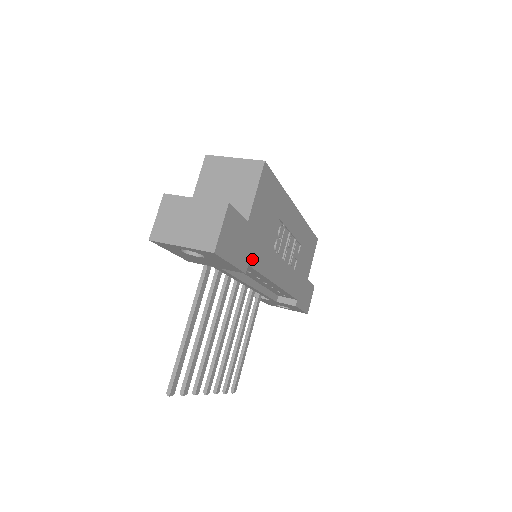
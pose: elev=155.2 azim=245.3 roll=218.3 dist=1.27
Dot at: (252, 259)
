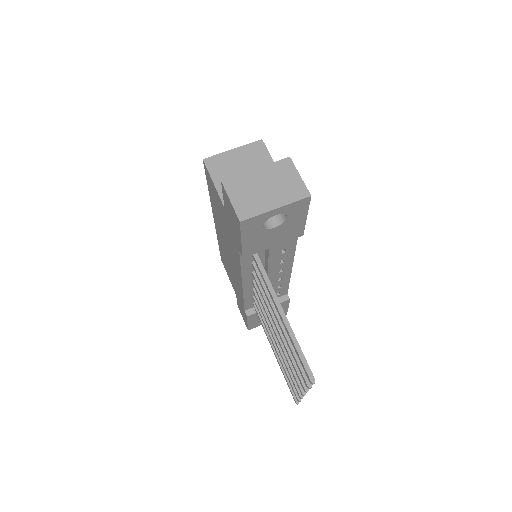
Dot at: occluded
